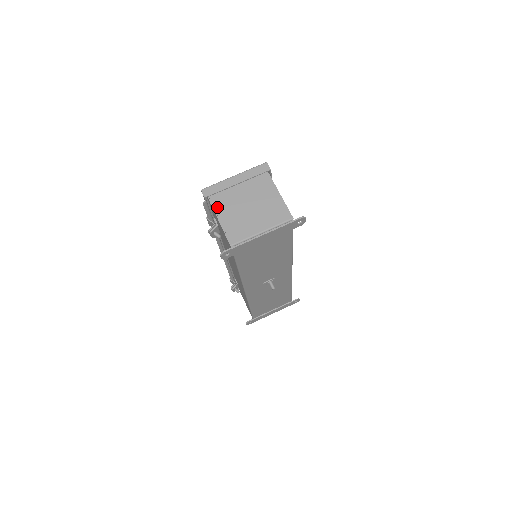
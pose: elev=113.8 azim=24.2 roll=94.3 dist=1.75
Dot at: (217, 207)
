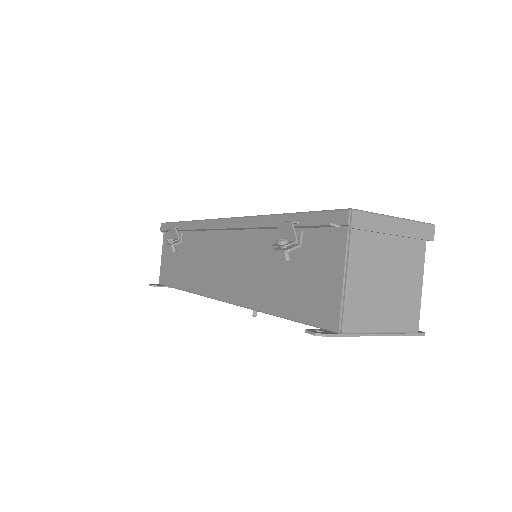
Dot at: (353, 254)
